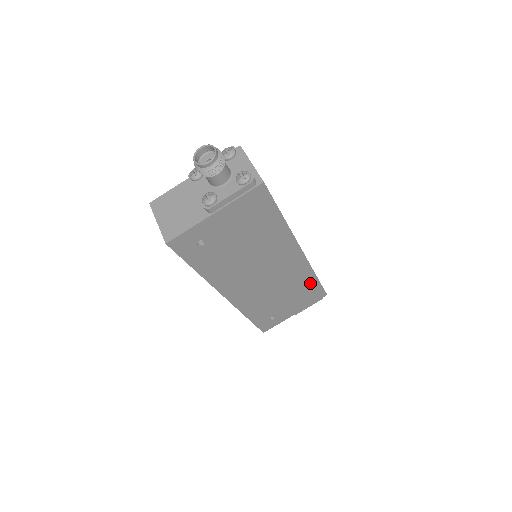
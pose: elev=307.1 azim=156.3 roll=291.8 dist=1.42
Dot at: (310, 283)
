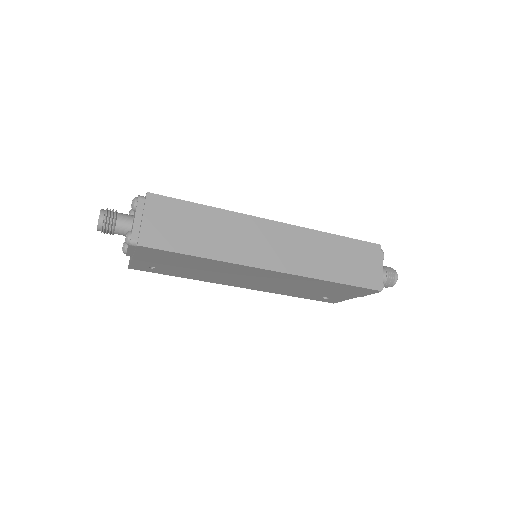
Dot at: (331, 284)
